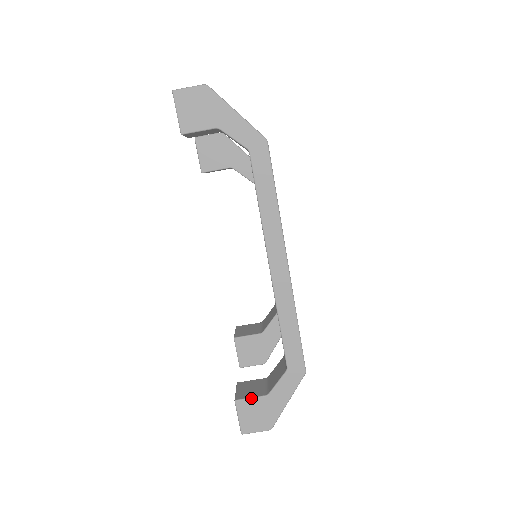
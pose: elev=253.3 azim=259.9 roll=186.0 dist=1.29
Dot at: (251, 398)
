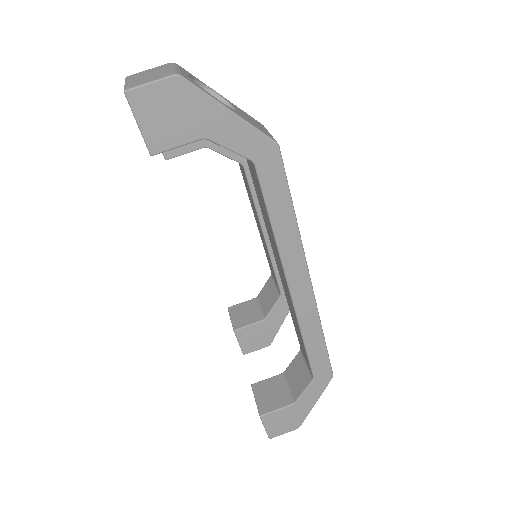
Dot at: (277, 410)
